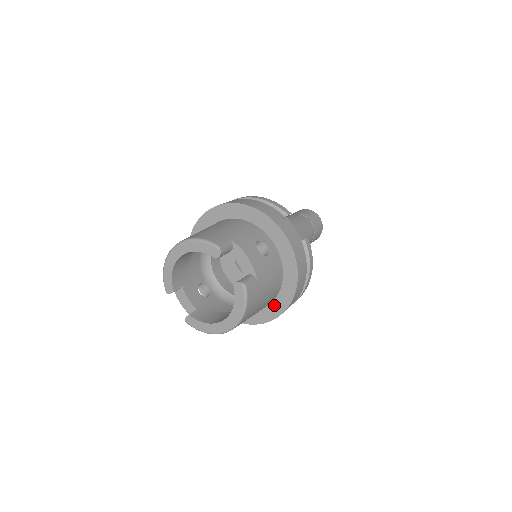
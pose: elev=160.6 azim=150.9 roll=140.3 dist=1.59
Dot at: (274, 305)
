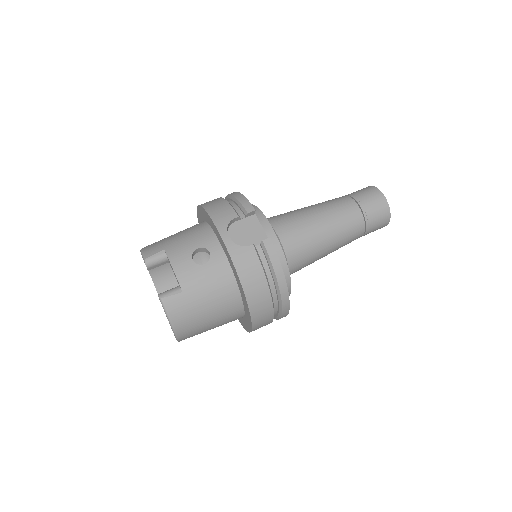
Dot at: (246, 315)
